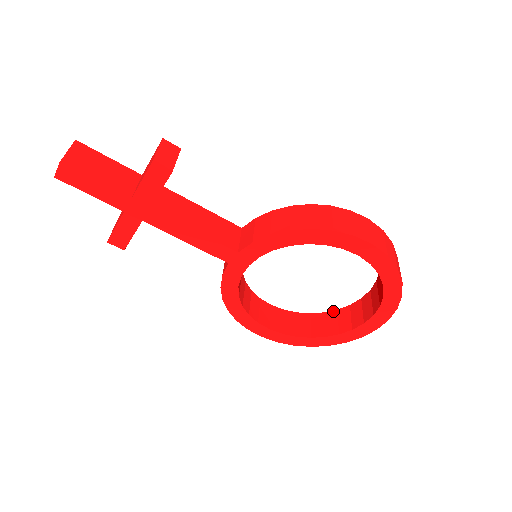
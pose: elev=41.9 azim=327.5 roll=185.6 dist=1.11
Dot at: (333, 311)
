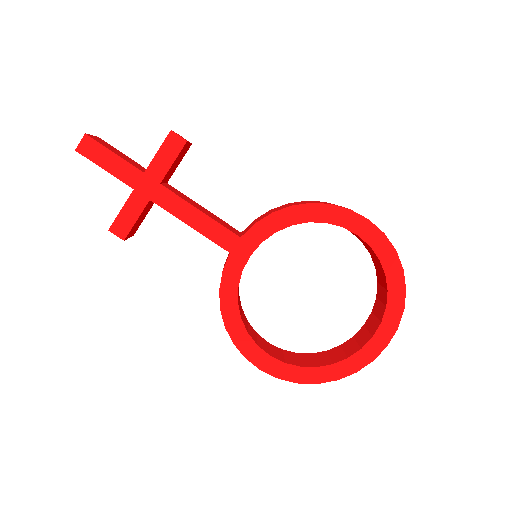
Dot at: (336, 347)
